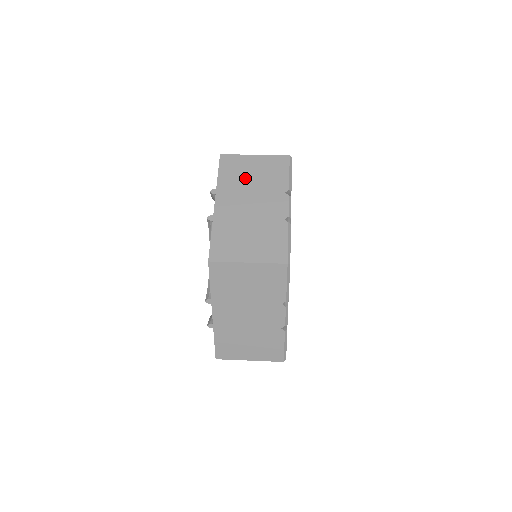
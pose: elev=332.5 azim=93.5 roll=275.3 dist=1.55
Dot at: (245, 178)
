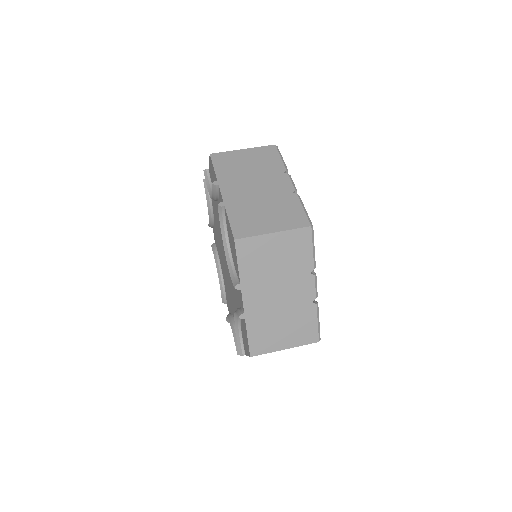
Dot at: (268, 265)
